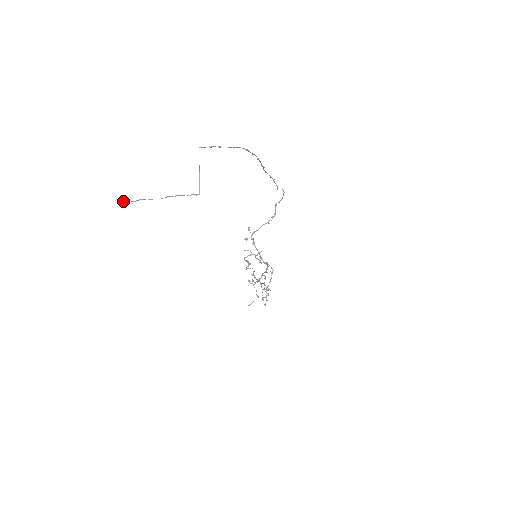
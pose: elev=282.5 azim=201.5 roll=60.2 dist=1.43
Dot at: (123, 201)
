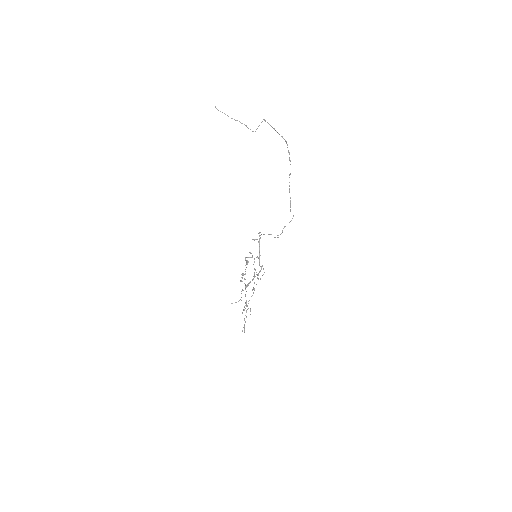
Dot at: (215, 106)
